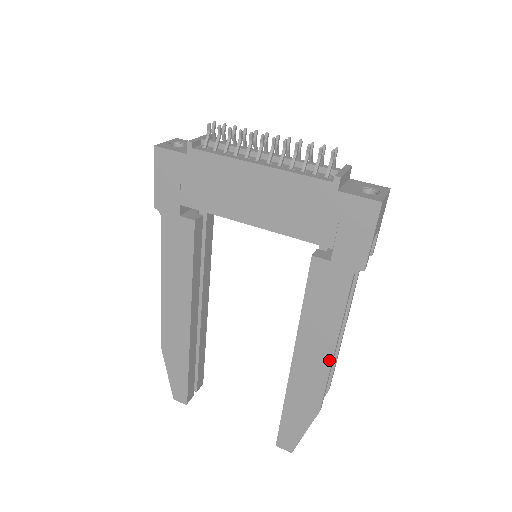
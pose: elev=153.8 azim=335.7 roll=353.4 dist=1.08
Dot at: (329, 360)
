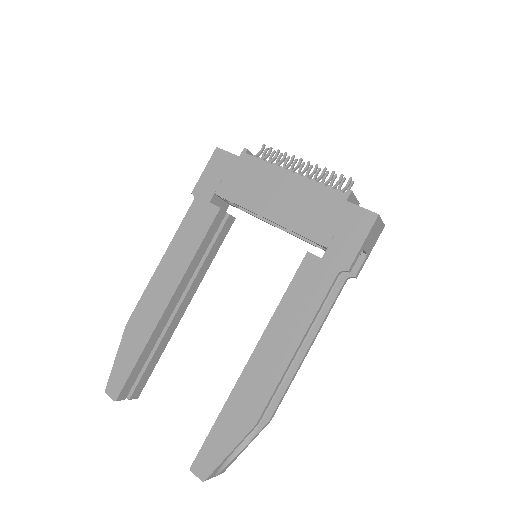
Dot at: (287, 360)
